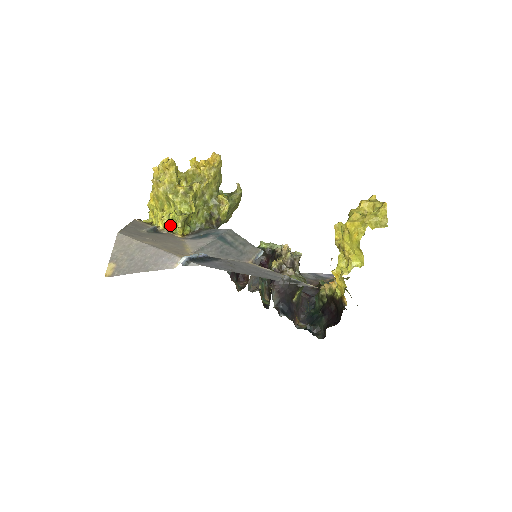
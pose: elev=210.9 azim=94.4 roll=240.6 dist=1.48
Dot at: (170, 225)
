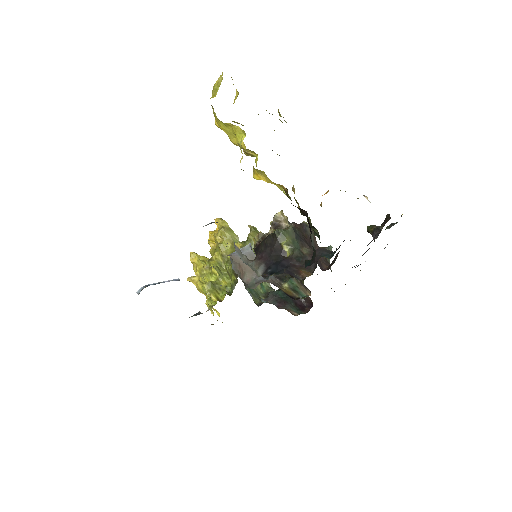
Dot at: (211, 303)
